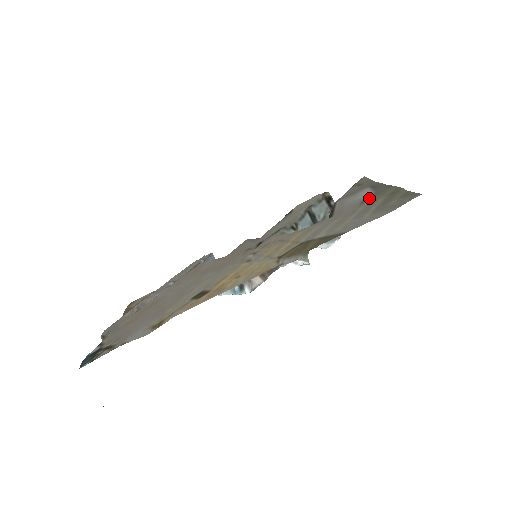
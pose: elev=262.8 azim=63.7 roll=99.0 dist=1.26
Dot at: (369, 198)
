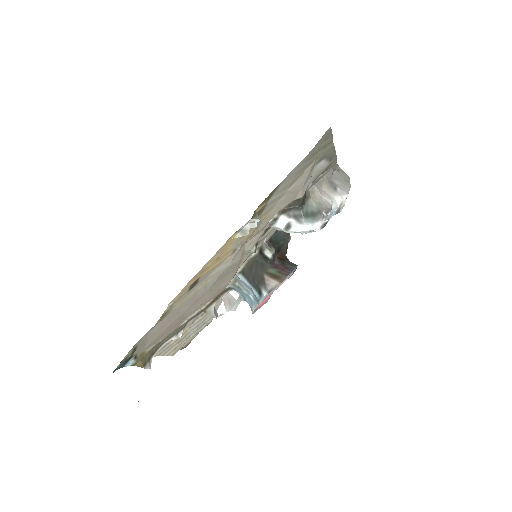
Dot at: (315, 162)
